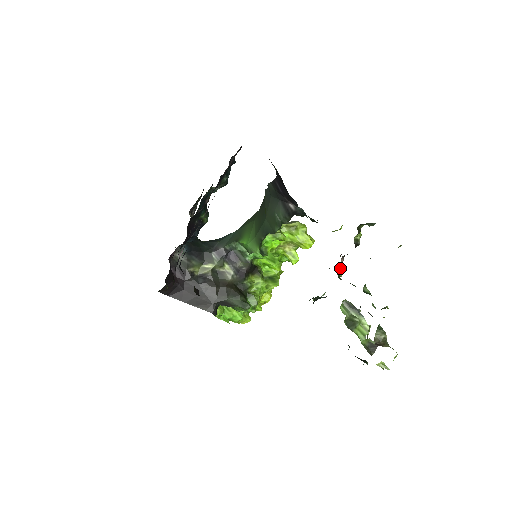
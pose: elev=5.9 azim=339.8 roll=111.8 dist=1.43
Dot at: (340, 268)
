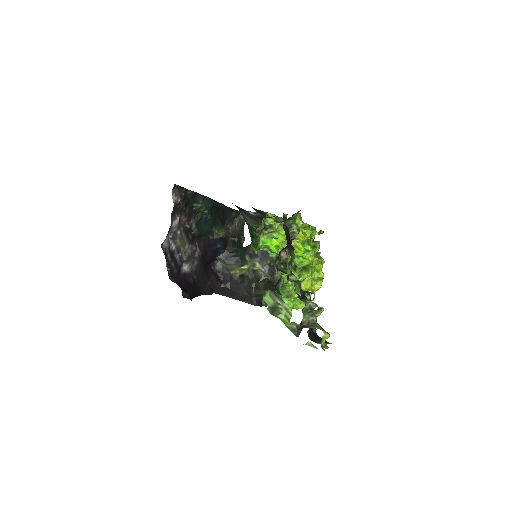
Dot at: (284, 260)
